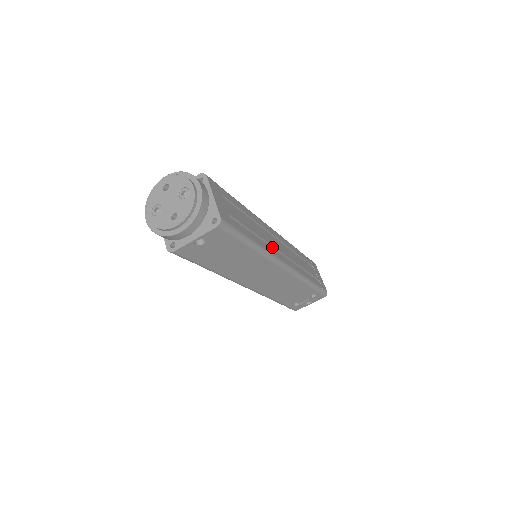
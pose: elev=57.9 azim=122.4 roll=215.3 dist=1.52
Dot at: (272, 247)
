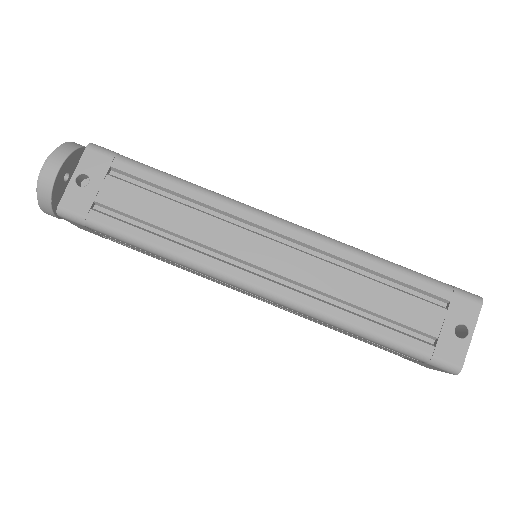
Dot at: occluded
